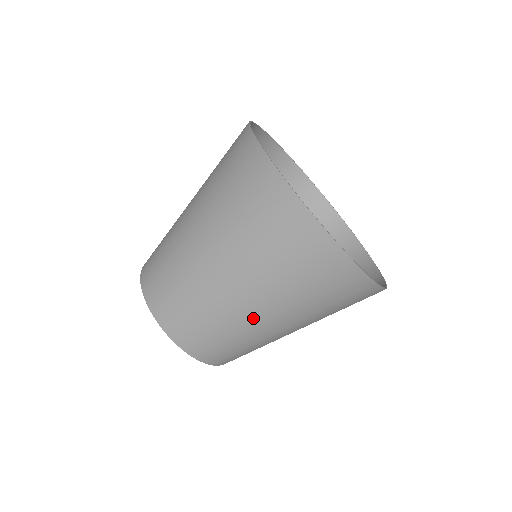
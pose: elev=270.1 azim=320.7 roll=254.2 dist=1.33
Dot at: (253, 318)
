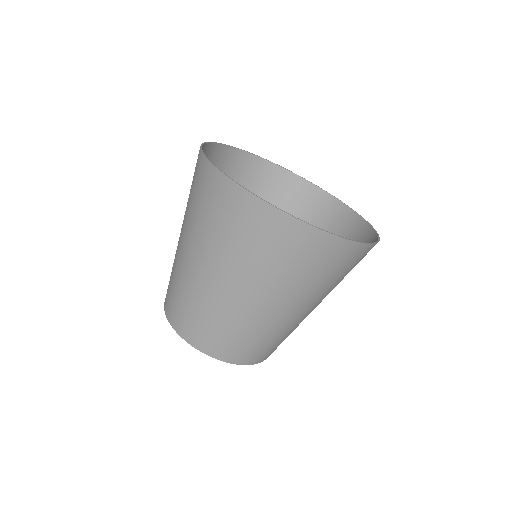
Dot at: (298, 317)
